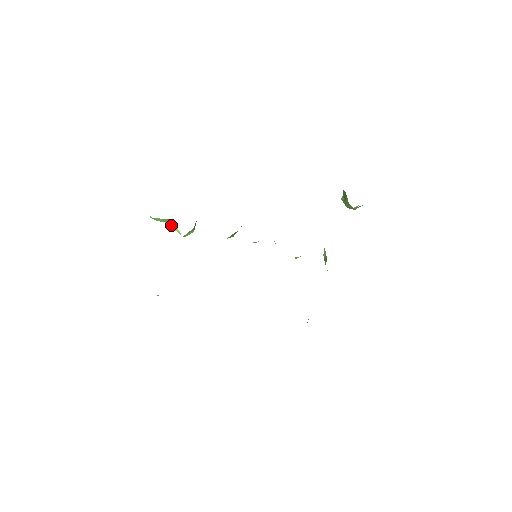
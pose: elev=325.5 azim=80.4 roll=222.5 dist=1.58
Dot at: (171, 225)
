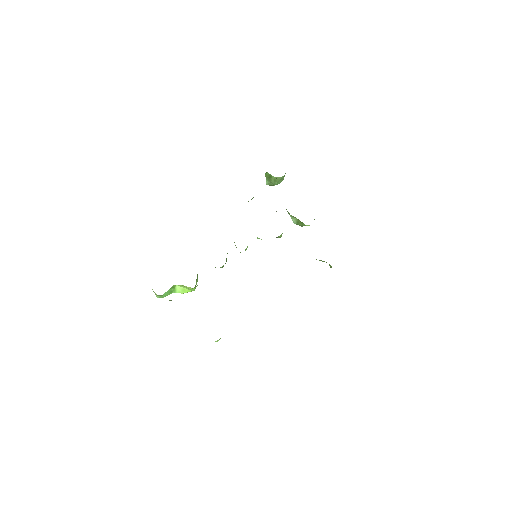
Dot at: (177, 292)
